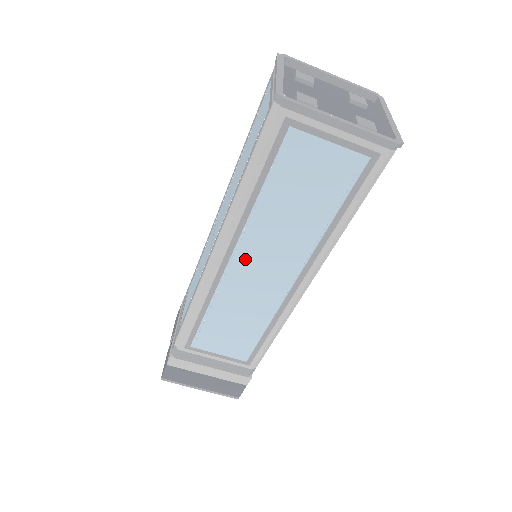
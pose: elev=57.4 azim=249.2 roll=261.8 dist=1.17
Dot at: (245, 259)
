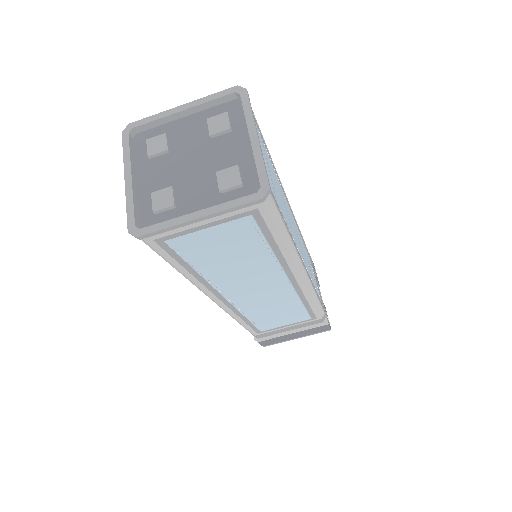
Dot at: (236, 294)
